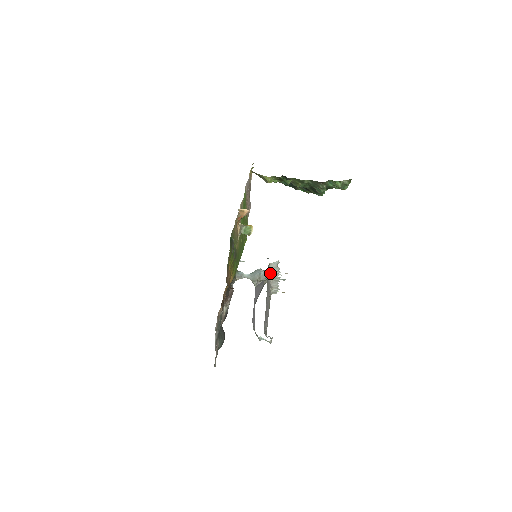
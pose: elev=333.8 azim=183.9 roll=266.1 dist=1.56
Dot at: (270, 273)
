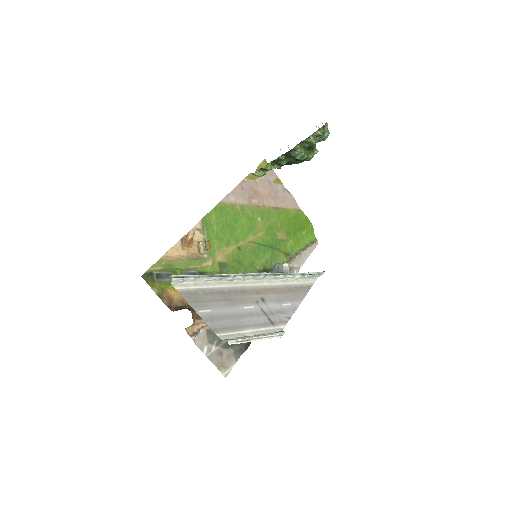
Dot at: (211, 282)
